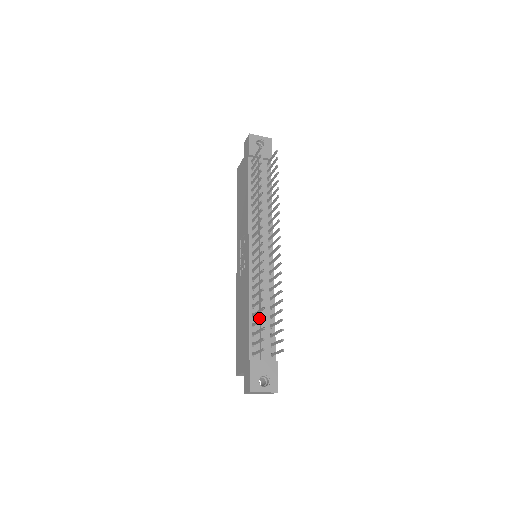
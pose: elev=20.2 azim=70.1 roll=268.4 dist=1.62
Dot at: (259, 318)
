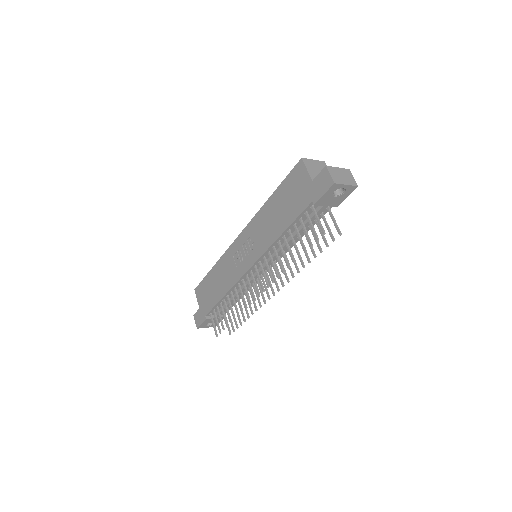
Dot at: occluded
